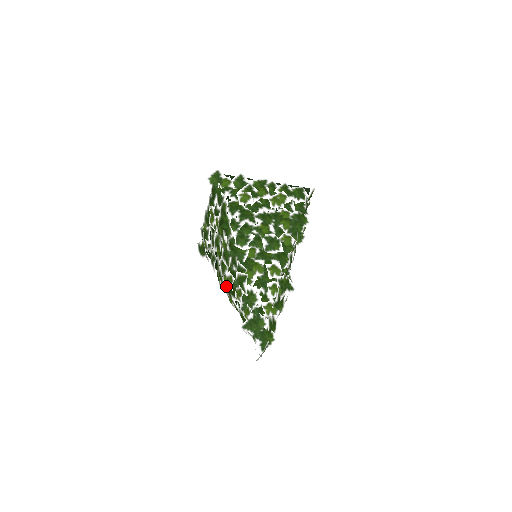
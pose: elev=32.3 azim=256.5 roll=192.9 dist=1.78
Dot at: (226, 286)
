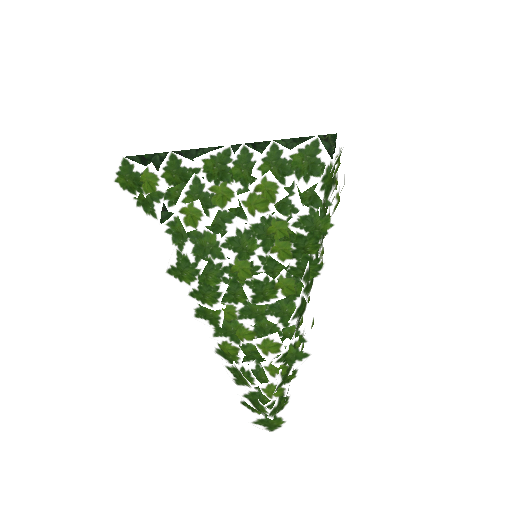
Dot at: occluded
